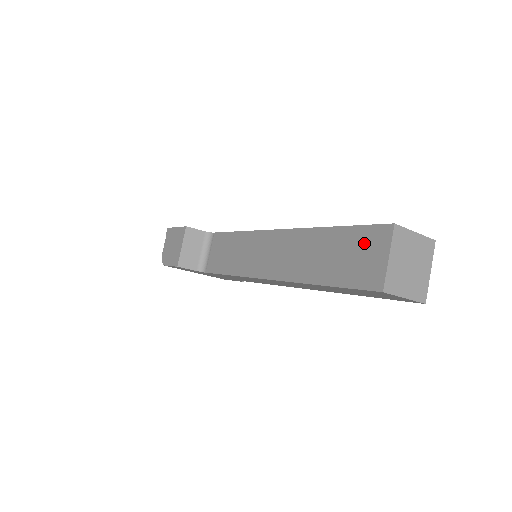
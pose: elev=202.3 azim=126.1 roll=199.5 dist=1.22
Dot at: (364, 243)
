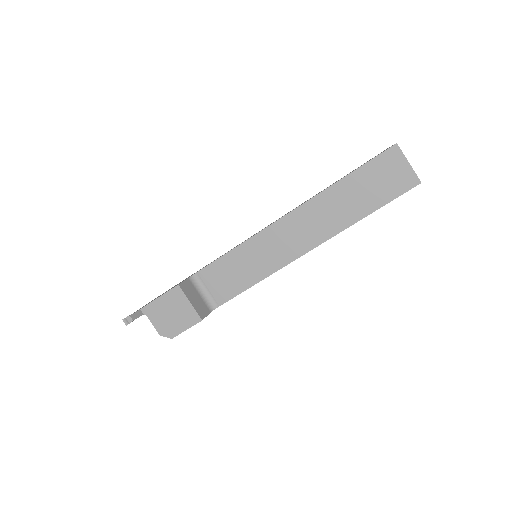
Dot at: (383, 168)
